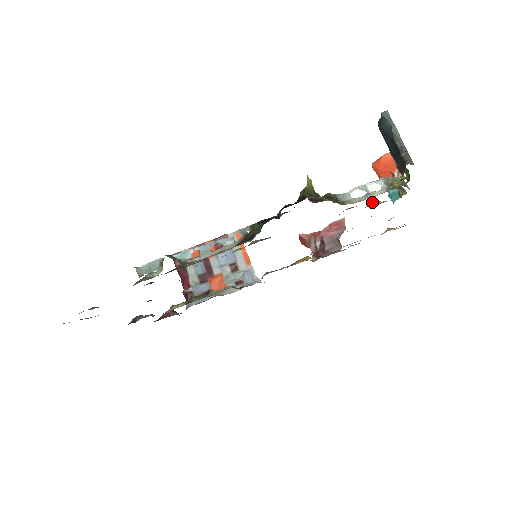
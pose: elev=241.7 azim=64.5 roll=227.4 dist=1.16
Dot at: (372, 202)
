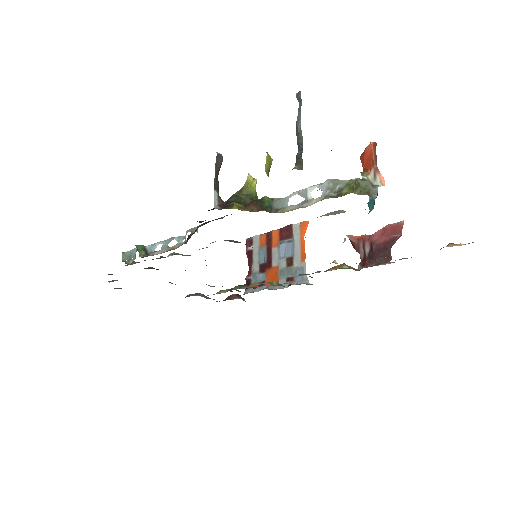
Dot at: (335, 211)
